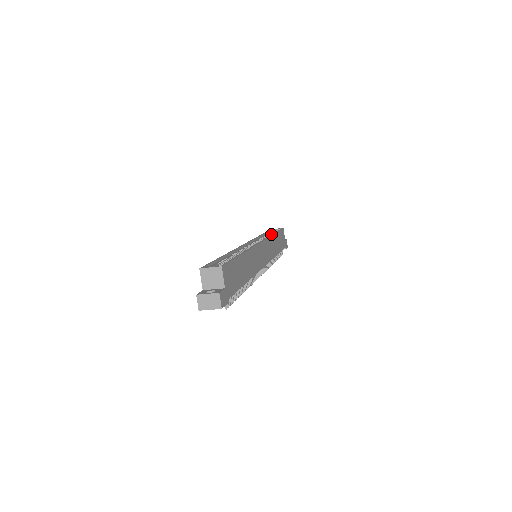
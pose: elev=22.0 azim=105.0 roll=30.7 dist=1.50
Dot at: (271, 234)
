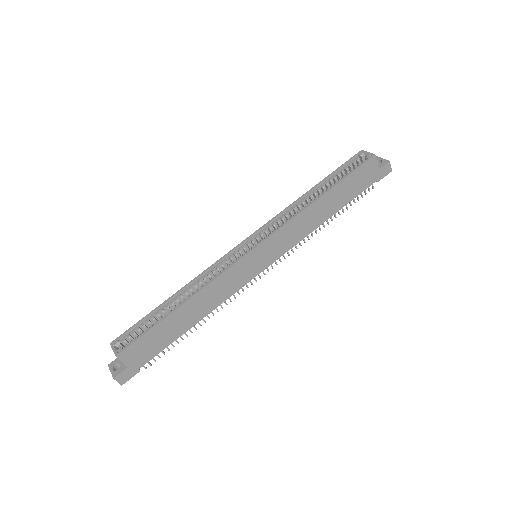
Dot at: (340, 176)
